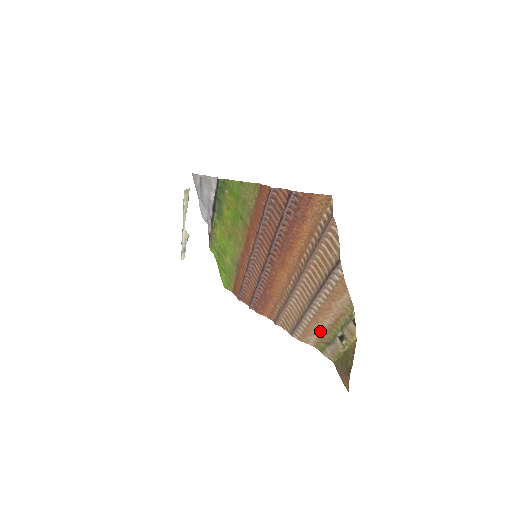
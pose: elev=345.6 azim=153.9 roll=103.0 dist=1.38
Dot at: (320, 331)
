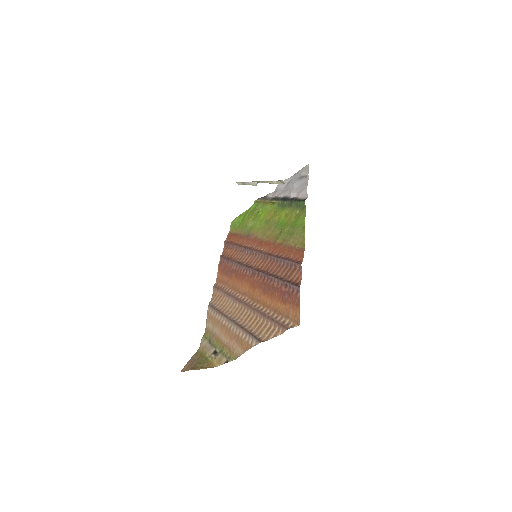
Dot at: (217, 332)
